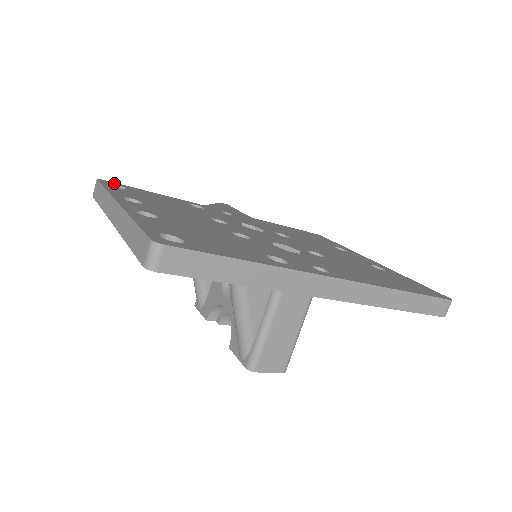
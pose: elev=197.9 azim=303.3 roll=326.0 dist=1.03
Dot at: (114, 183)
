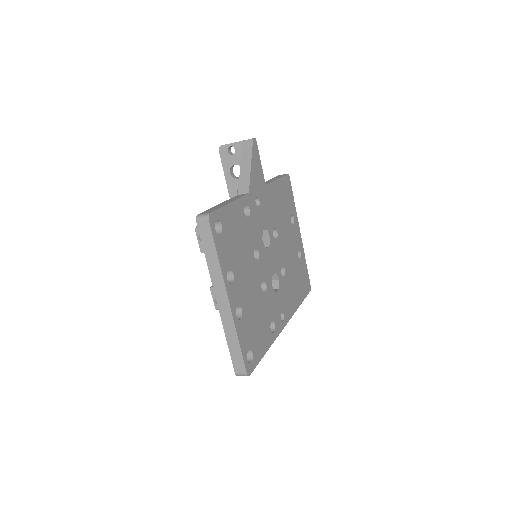
Dot at: (216, 216)
